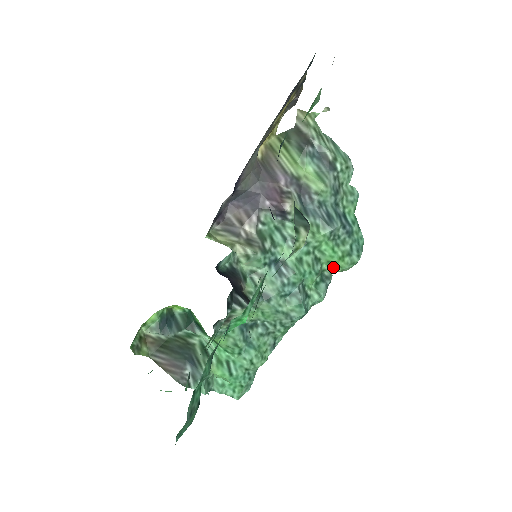
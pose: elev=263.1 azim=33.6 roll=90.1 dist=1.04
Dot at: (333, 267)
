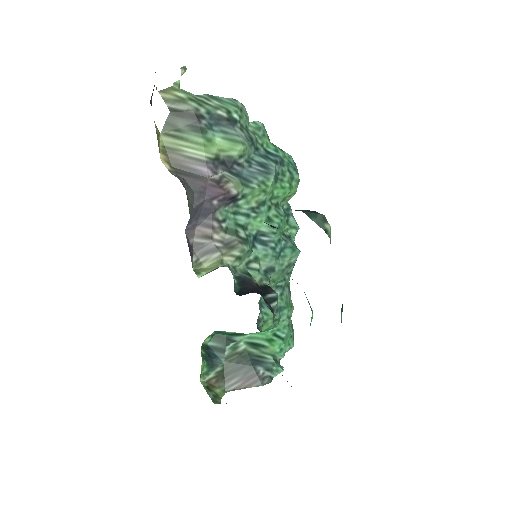
Dot at: (287, 198)
